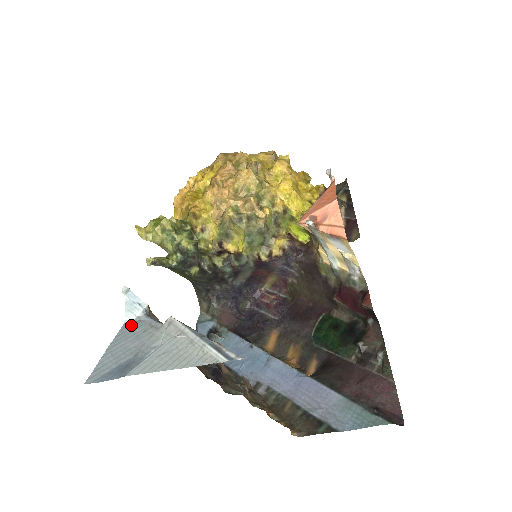
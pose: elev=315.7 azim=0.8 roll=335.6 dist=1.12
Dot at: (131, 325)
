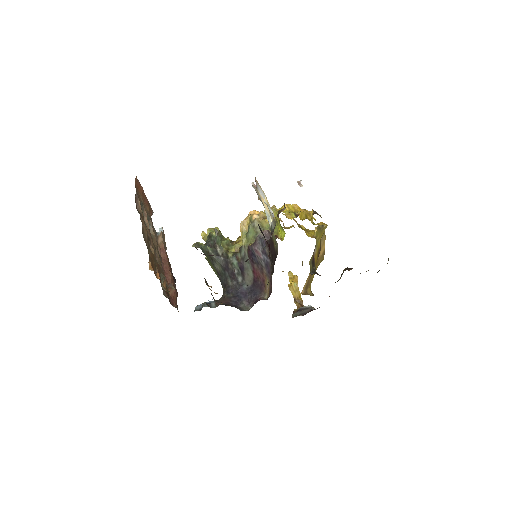
Dot at: occluded
